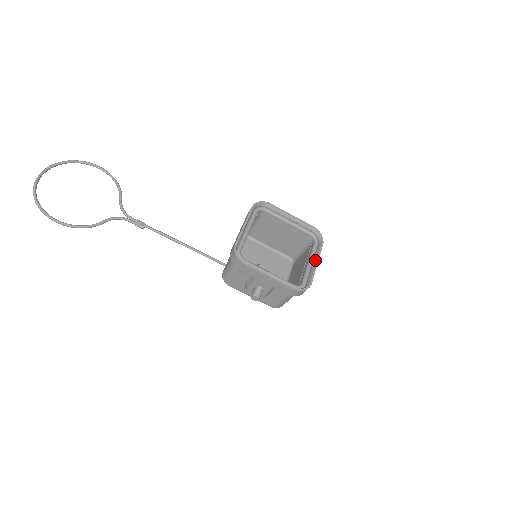
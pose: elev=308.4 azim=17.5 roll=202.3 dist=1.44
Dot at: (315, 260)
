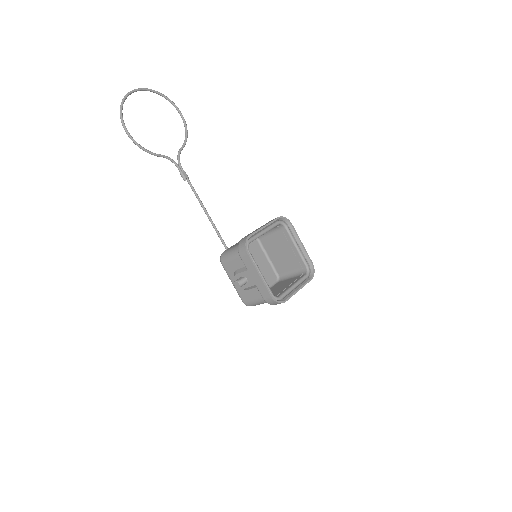
Dot at: (299, 287)
